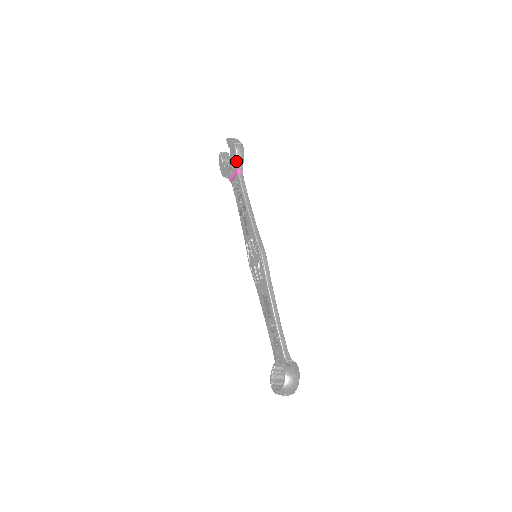
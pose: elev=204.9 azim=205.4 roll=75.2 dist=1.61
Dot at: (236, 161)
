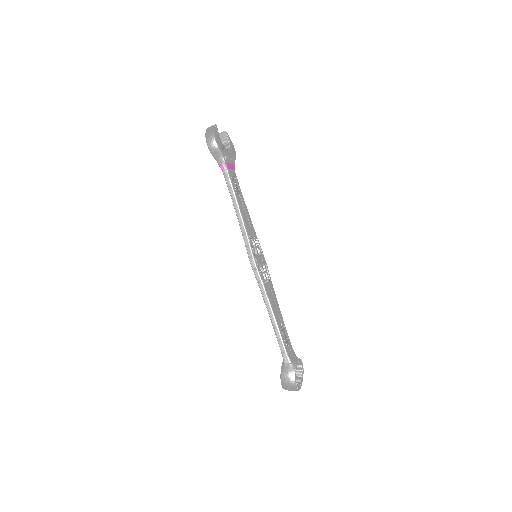
Dot at: (215, 158)
